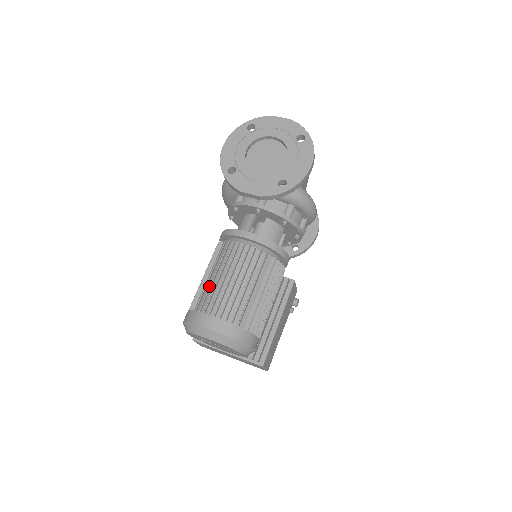
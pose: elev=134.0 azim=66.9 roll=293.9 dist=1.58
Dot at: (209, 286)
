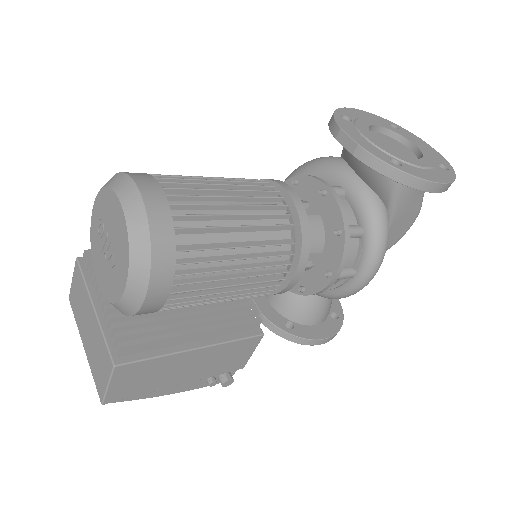
Dot at: occluded
